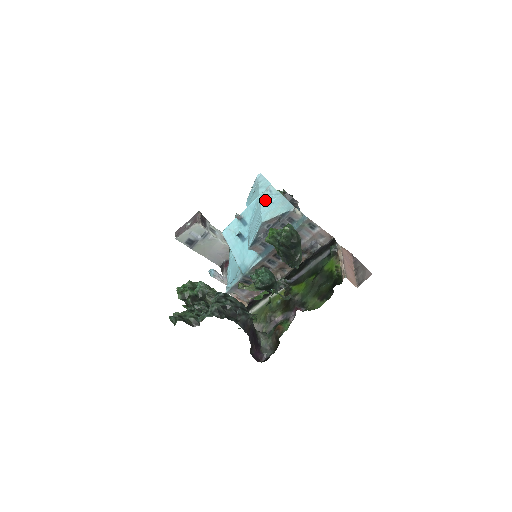
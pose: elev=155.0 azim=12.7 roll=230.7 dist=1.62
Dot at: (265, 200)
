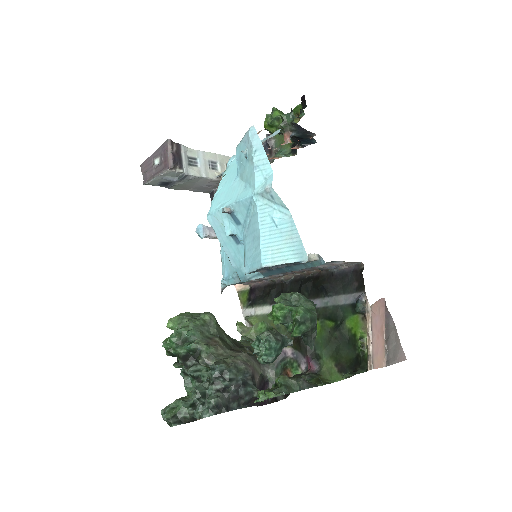
Dot at: (264, 210)
